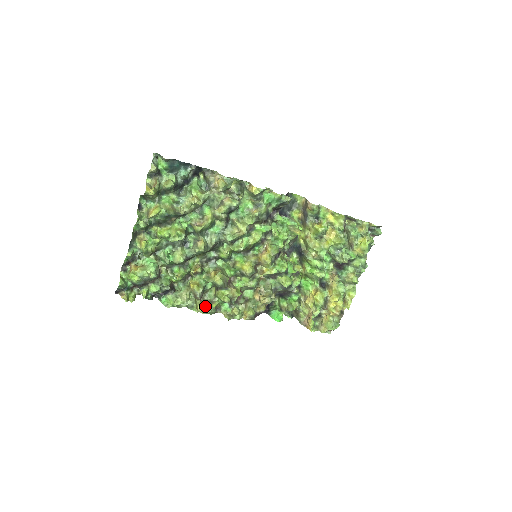
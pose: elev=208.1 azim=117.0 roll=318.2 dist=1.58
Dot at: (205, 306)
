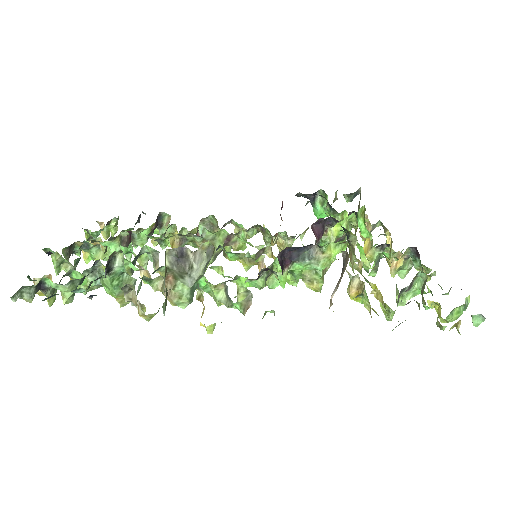
Dot at: occluded
